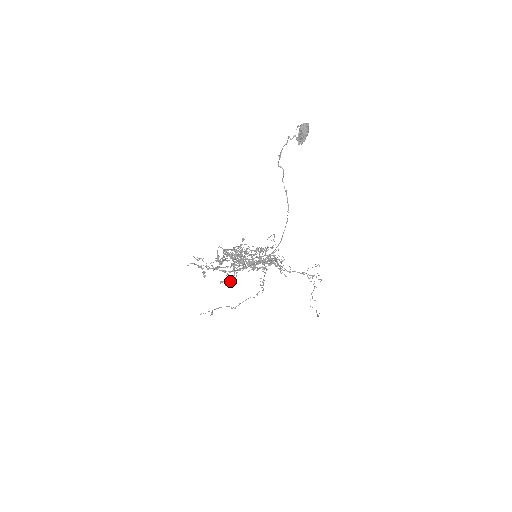
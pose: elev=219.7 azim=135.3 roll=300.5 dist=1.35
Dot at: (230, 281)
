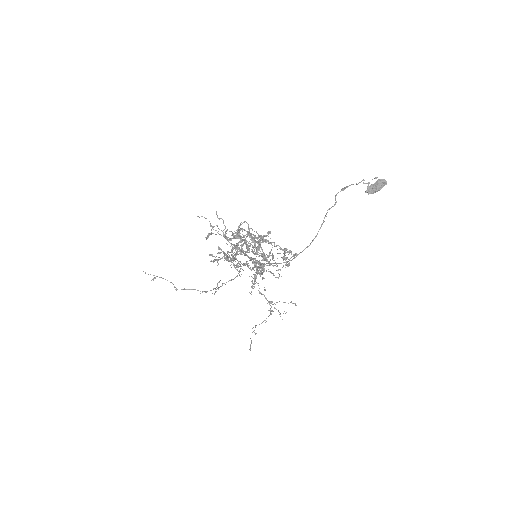
Dot at: (215, 260)
